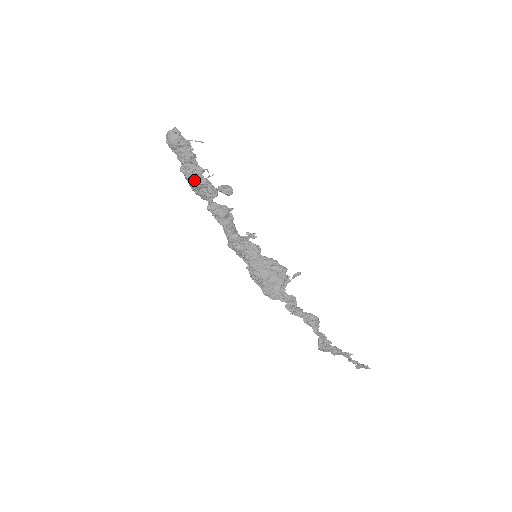
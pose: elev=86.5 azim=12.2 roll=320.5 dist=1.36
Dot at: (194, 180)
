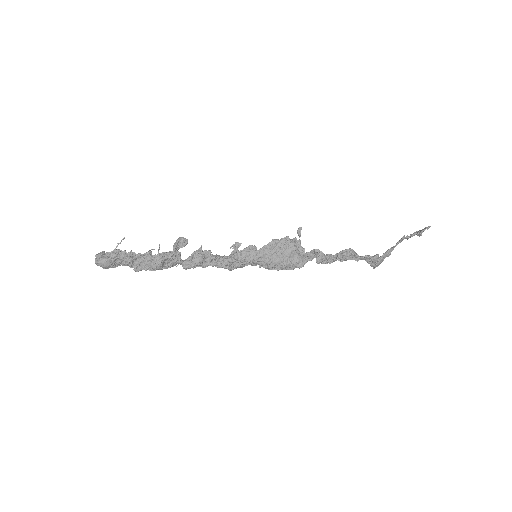
Dot at: (153, 266)
